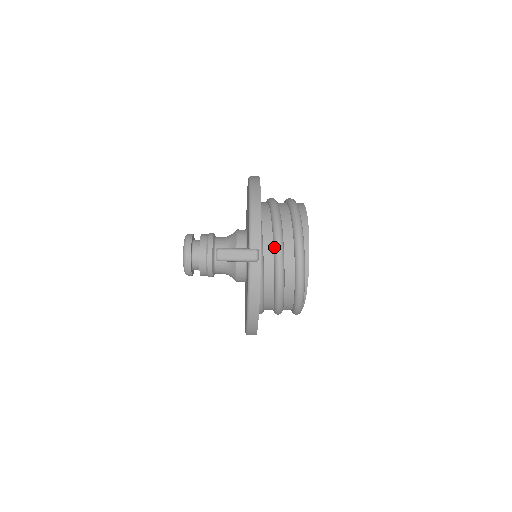
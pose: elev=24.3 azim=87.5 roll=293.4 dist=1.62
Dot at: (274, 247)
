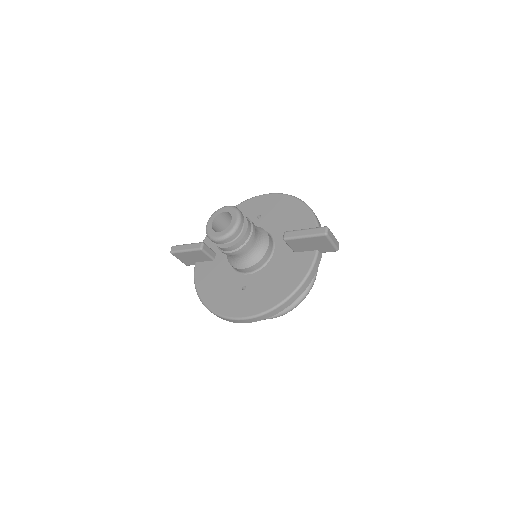
Dot at: occluded
